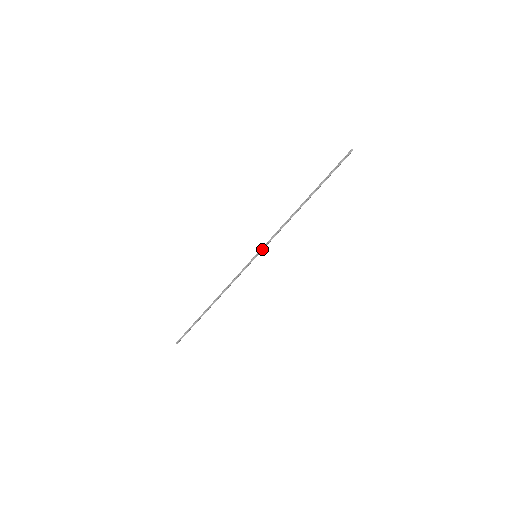
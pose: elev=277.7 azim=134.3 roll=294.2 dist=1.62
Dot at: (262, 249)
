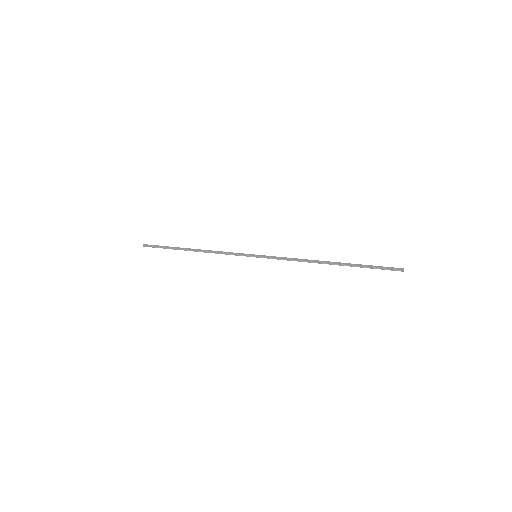
Dot at: occluded
